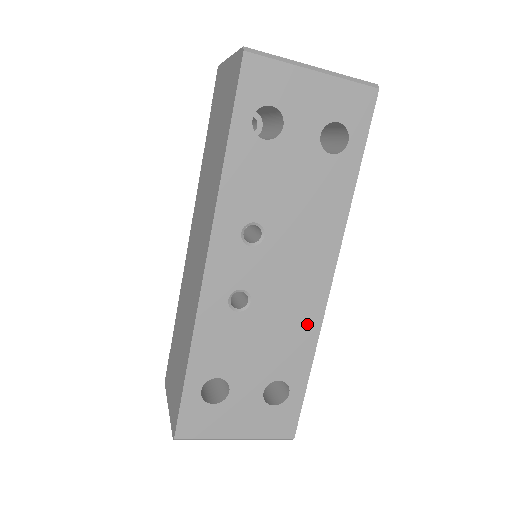
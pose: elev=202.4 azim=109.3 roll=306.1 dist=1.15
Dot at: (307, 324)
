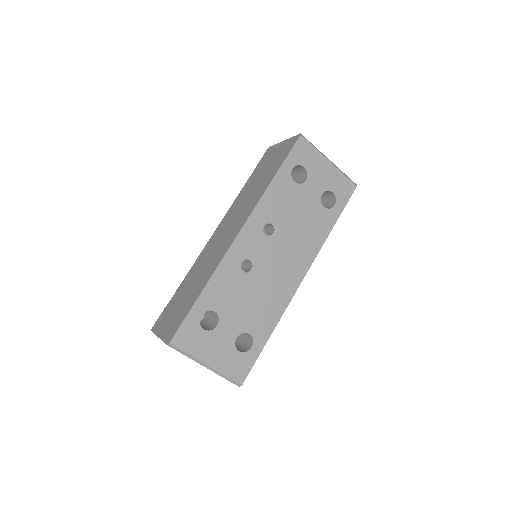
Dot at: (279, 302)
